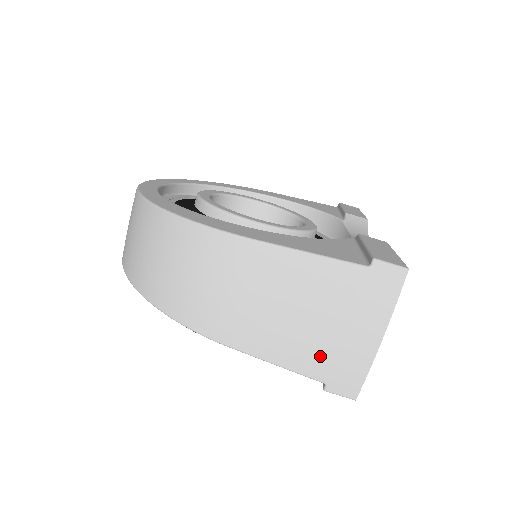
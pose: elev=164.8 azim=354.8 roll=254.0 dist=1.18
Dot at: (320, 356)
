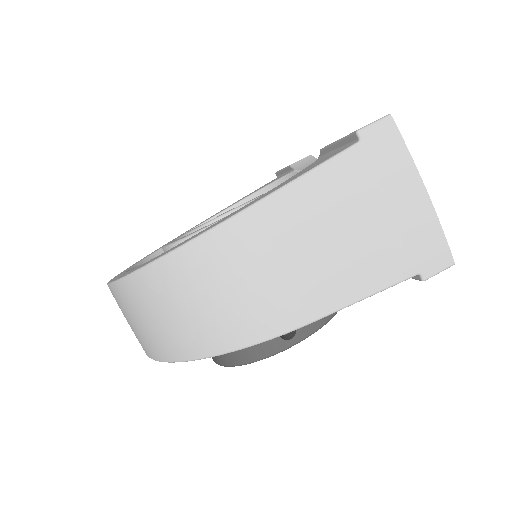
Dot at: (393, 253)
